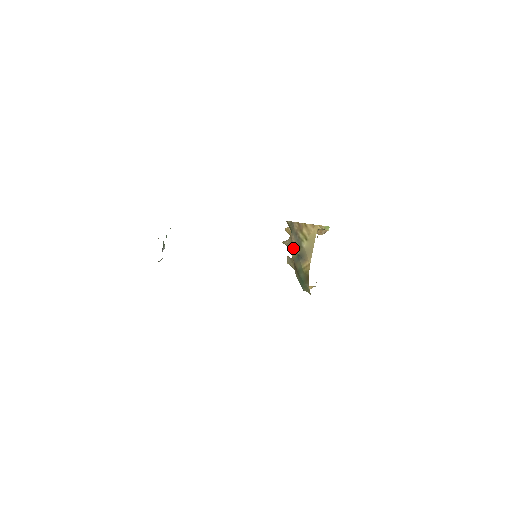
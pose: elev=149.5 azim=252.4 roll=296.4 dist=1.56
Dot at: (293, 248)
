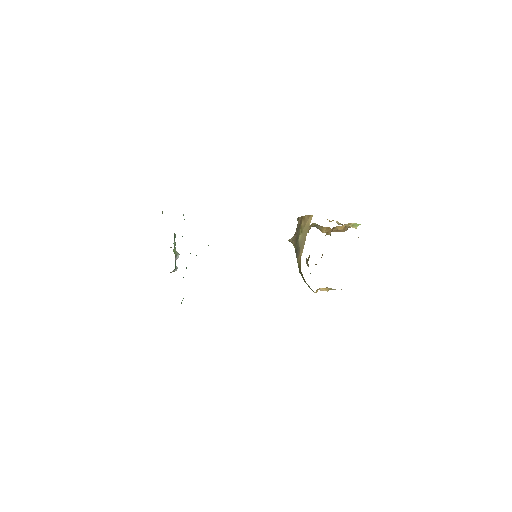
Dot at: occluded
